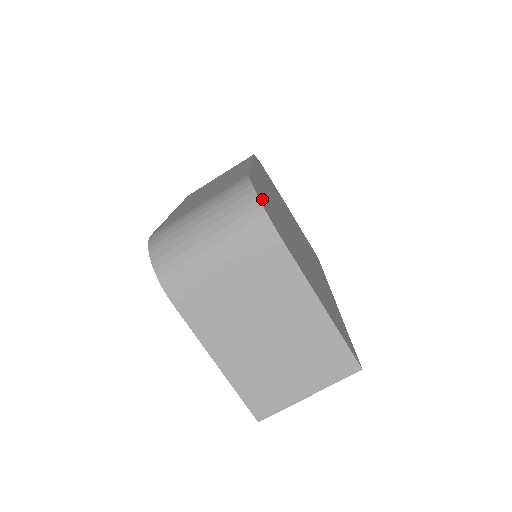
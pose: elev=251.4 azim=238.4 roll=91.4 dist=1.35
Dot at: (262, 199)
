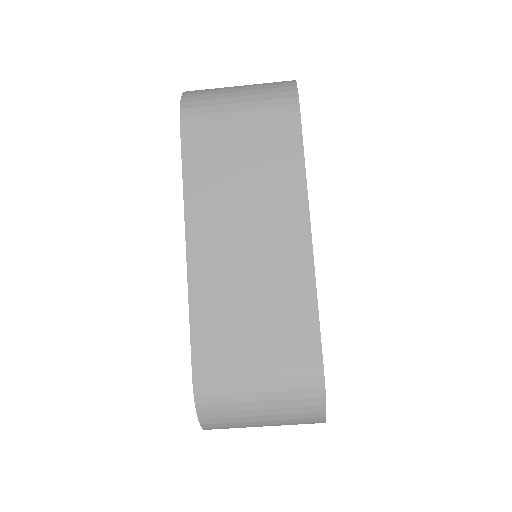
Dot at: occluded
